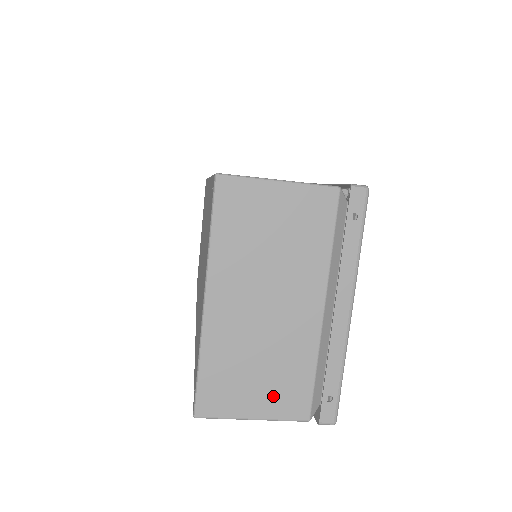
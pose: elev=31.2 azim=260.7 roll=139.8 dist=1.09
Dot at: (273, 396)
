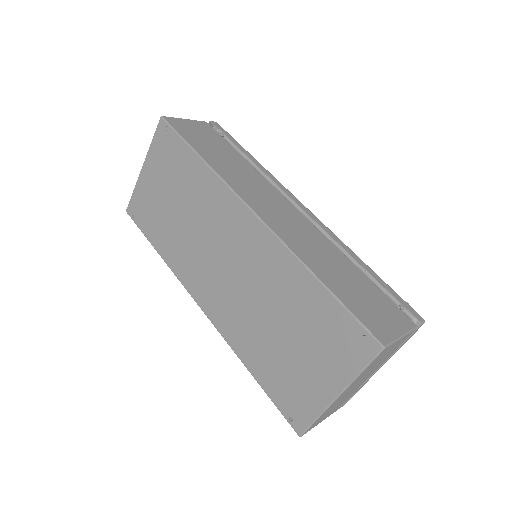
Dot at: (333, 411)
